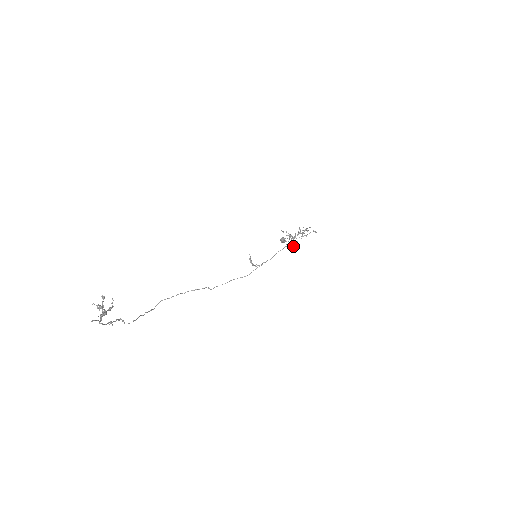
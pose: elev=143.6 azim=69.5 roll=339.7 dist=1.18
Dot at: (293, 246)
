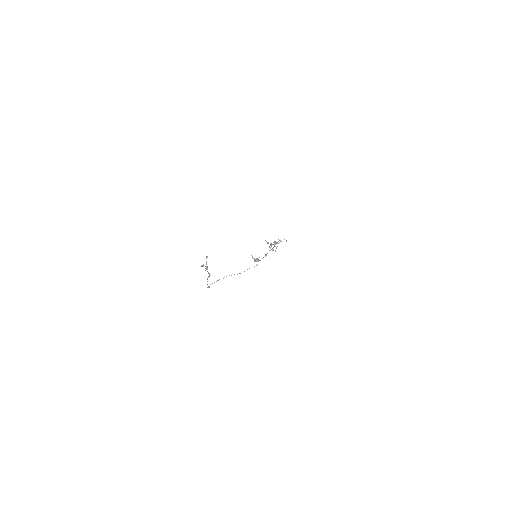
Dot at: occluded
